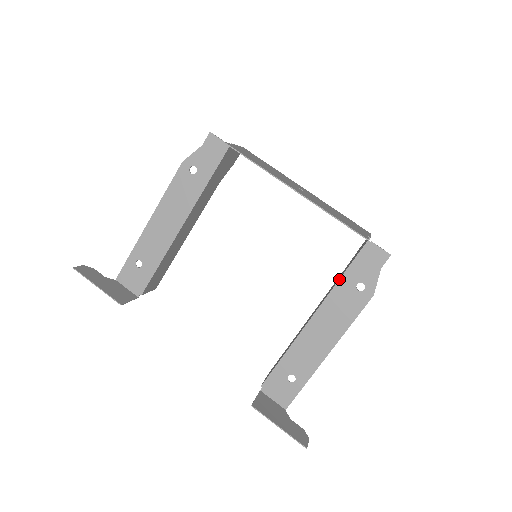
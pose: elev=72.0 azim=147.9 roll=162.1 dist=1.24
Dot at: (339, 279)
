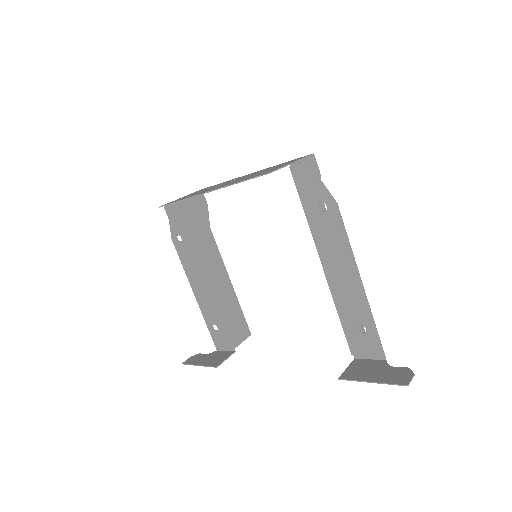
Dot at: occluded
